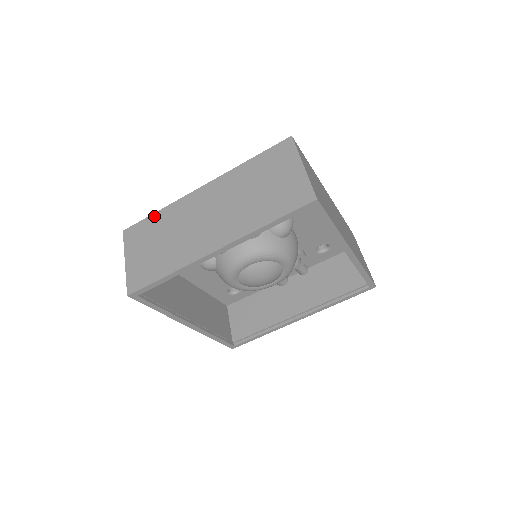
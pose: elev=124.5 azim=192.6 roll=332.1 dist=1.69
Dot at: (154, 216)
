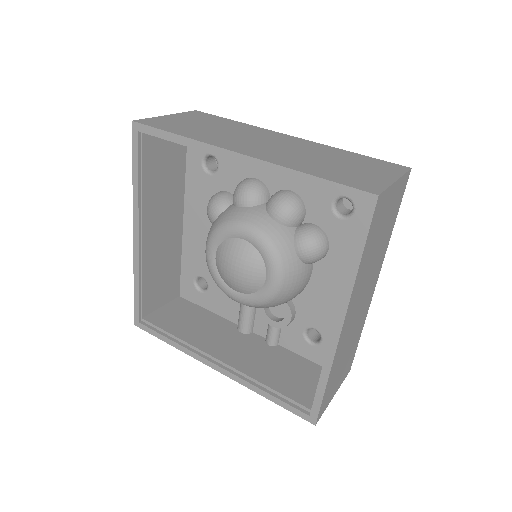
Dot at: (230, 120)
